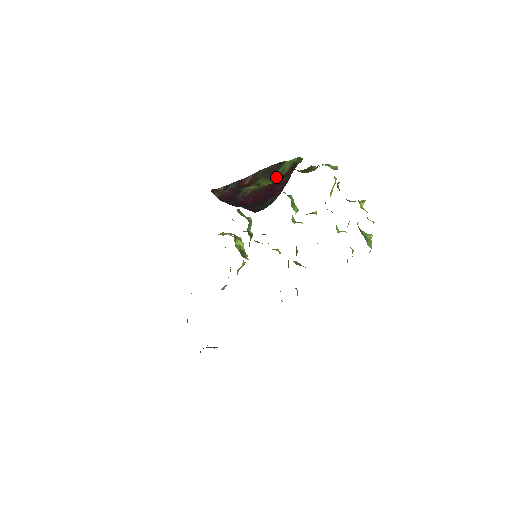
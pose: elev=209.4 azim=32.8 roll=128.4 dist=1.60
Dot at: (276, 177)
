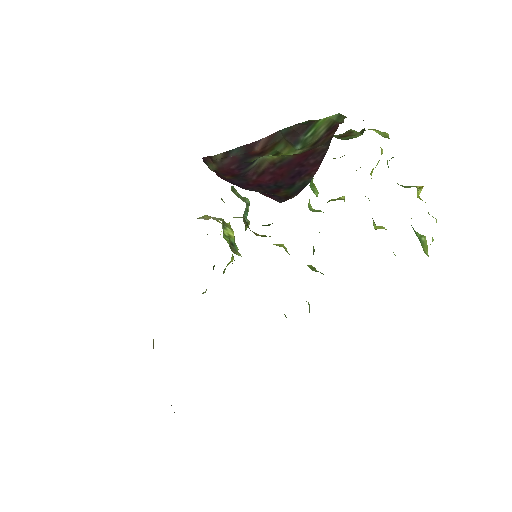
Dot at: (304, 143)
